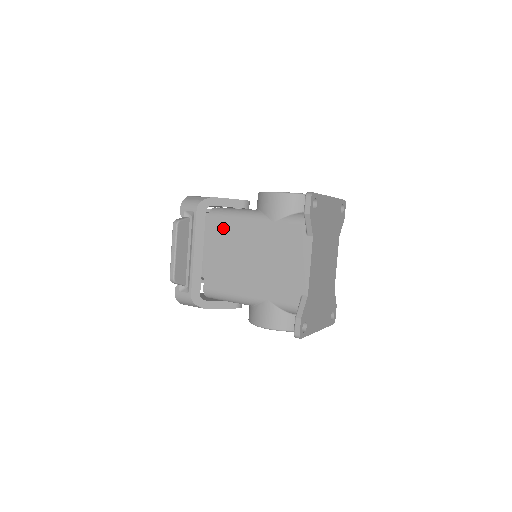
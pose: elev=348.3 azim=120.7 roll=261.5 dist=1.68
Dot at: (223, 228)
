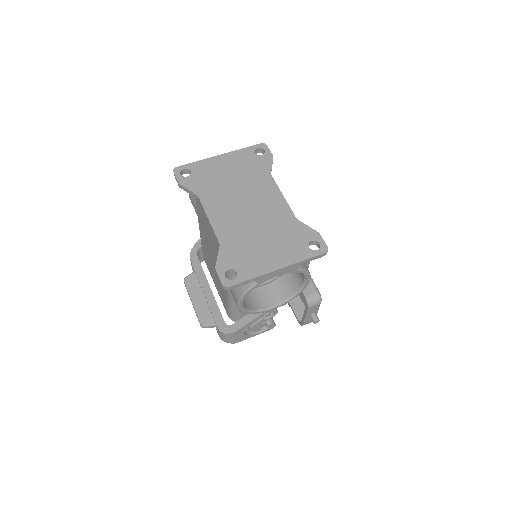
Dot at: (205, 256)
